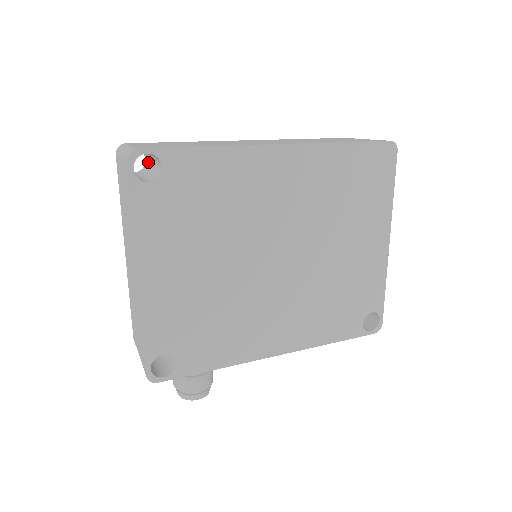
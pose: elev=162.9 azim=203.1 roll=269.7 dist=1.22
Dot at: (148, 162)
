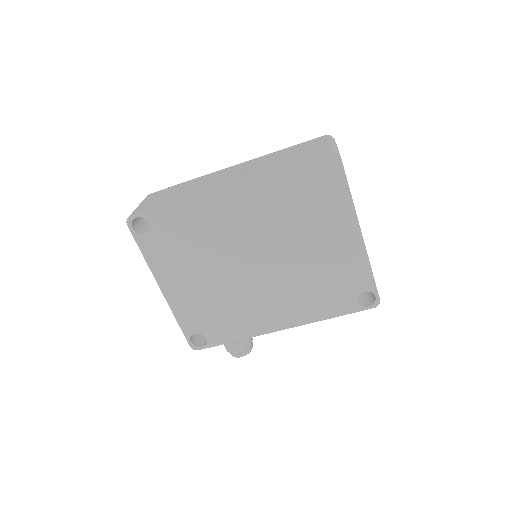
Dot at: occluded
